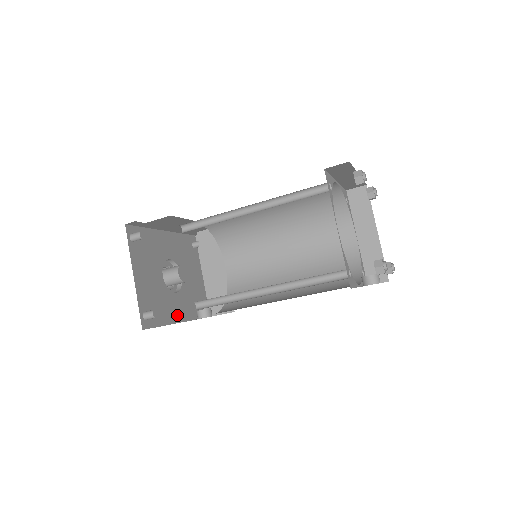
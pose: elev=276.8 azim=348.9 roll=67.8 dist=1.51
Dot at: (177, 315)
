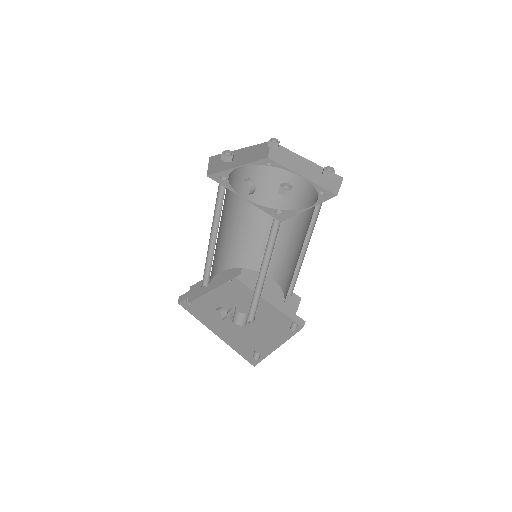
Dot at: (217, 328)
